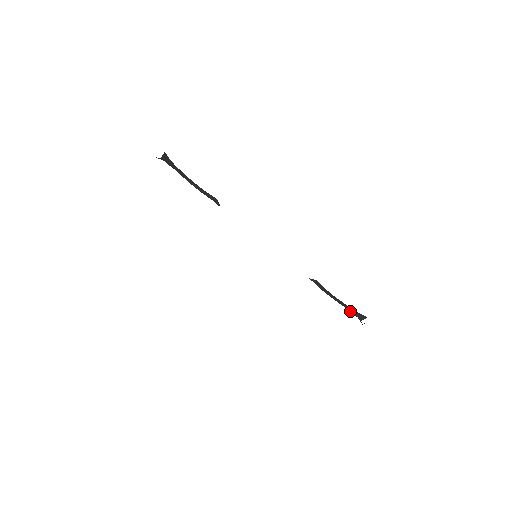
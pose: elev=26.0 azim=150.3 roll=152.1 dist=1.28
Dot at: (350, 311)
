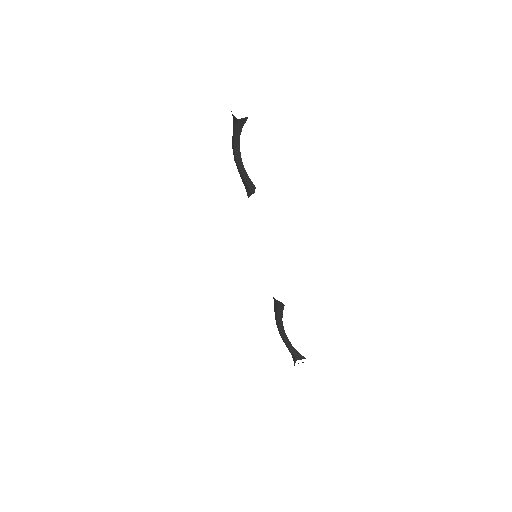
Dot at: (289, 348)
